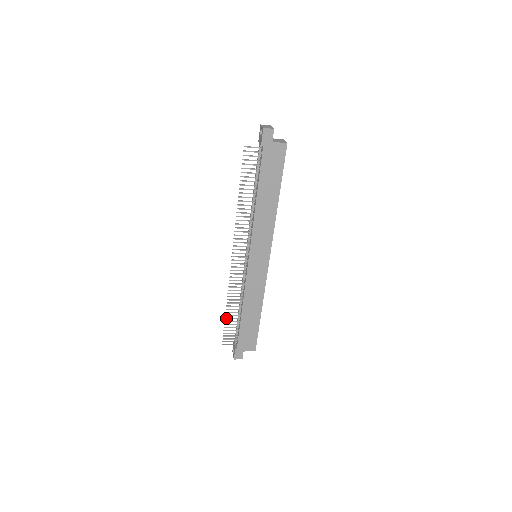
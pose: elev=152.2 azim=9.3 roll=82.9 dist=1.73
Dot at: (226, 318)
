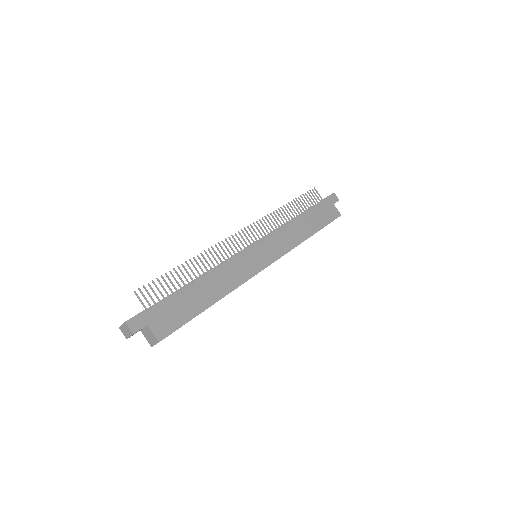
Dot at: occluded
